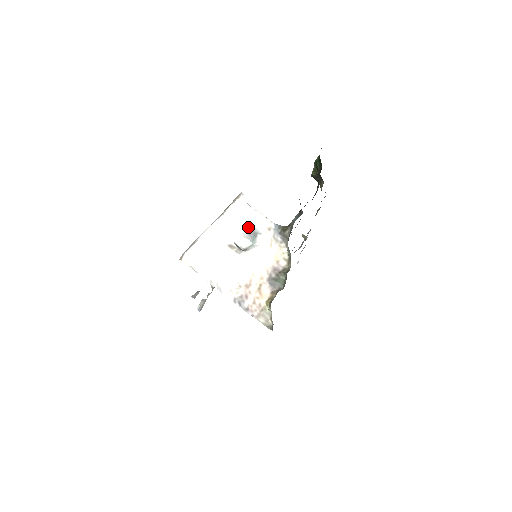
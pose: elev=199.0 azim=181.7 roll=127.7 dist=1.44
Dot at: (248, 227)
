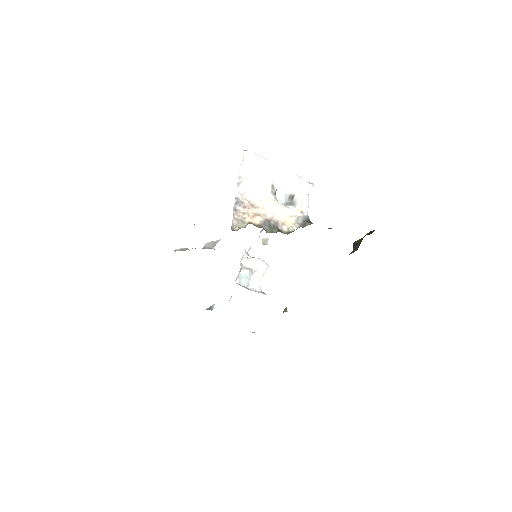
Dot at: (293, 197)
